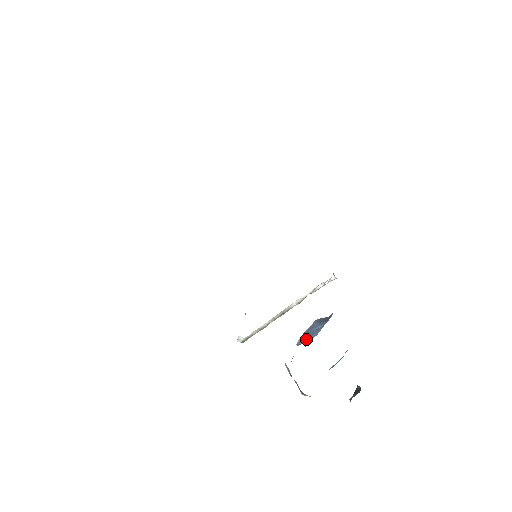
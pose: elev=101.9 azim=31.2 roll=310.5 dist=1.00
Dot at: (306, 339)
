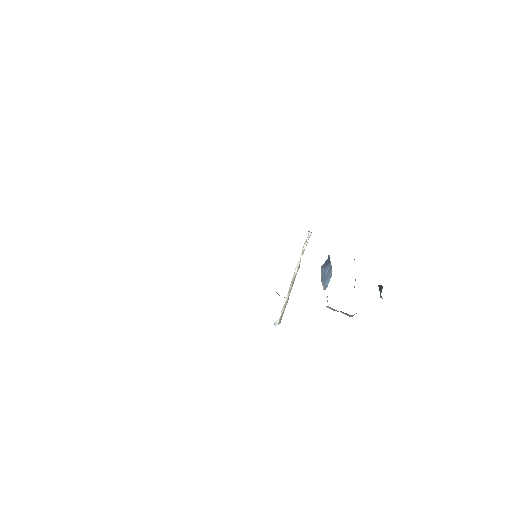
Dot at: (327, 282)
